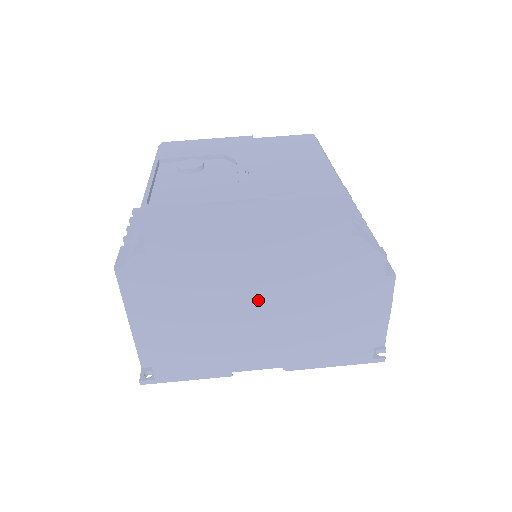
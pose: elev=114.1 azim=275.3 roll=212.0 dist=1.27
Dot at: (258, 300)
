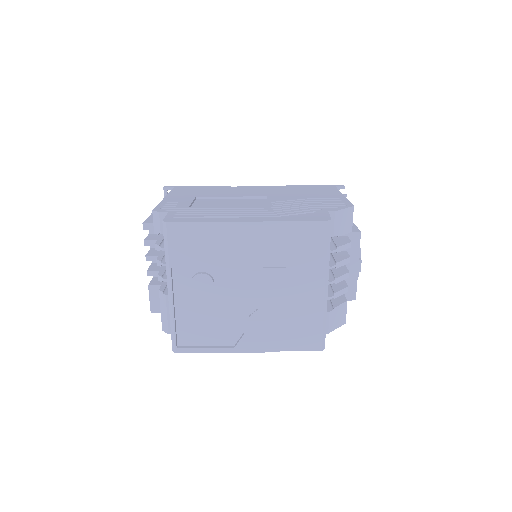
Dot at: occluded
